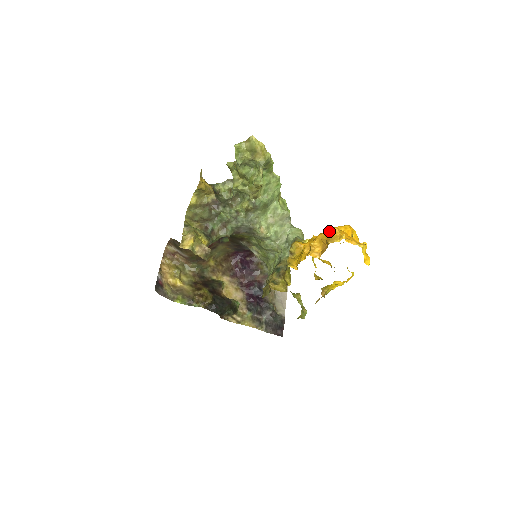
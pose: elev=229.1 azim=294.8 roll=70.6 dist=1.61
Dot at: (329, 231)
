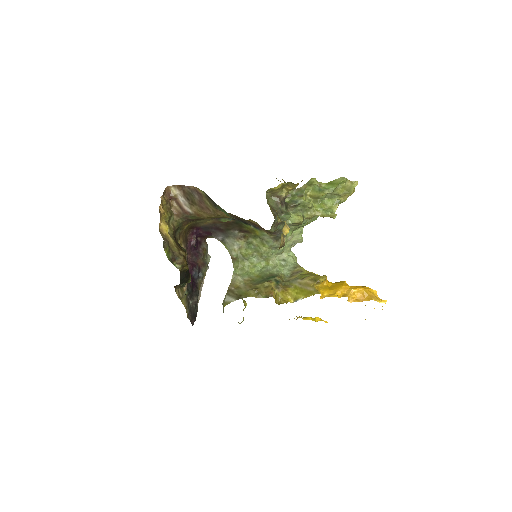
Dot at: (371, 289)
